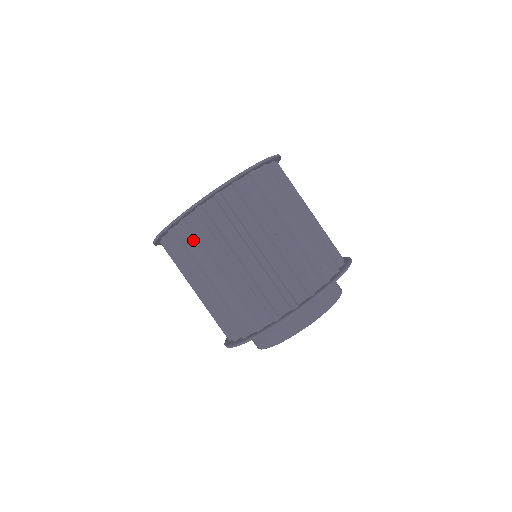
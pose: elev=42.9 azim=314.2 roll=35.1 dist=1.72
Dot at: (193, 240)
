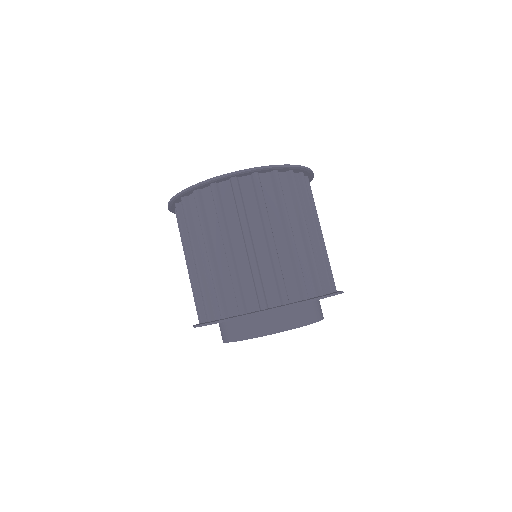
Dot at: (179, 224)
